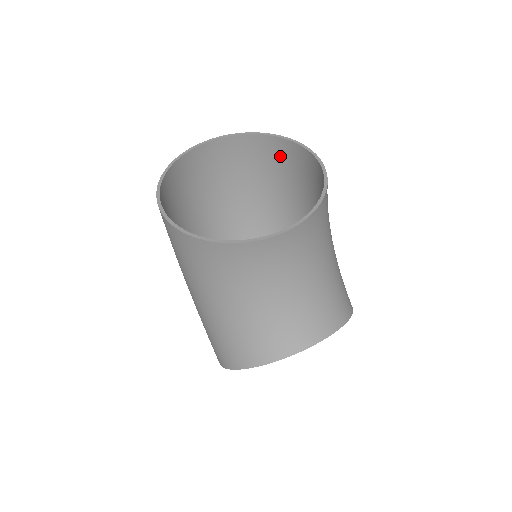
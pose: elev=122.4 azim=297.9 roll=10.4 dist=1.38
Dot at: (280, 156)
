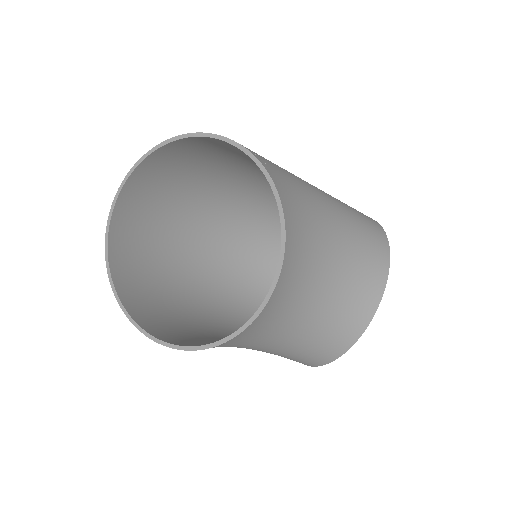
Dot at: (203, 147)
